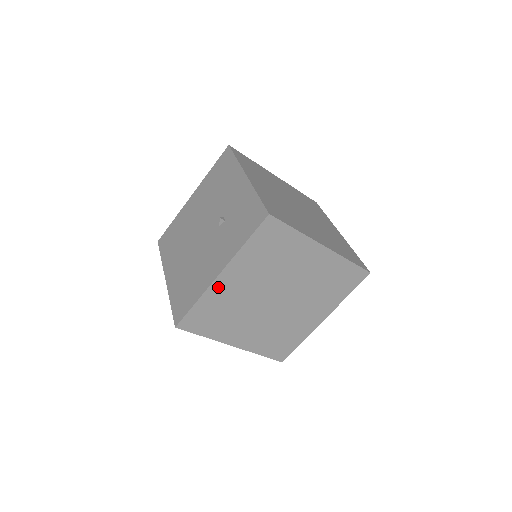
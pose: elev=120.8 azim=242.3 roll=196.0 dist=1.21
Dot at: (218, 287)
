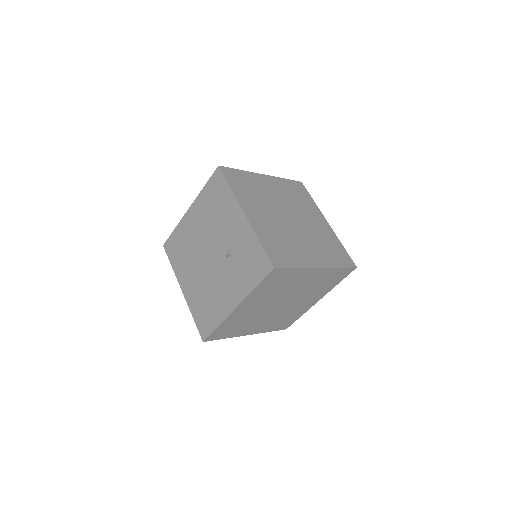
Dot at: (235, 314)
